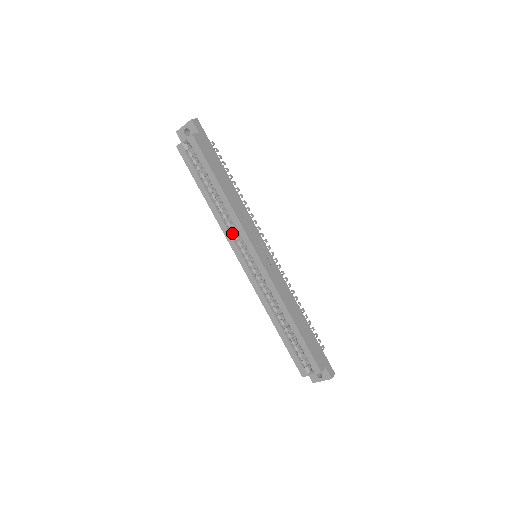
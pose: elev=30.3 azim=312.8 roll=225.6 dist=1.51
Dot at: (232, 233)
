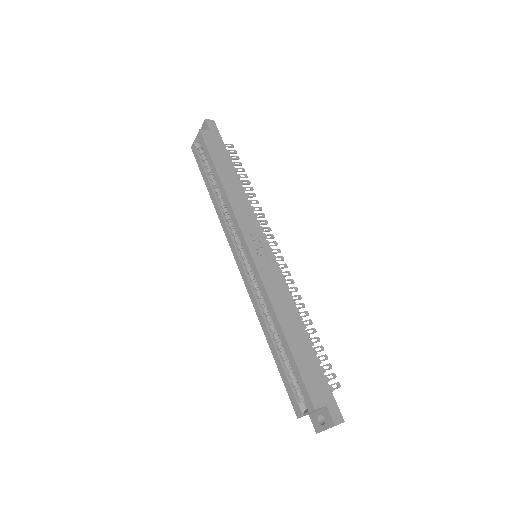
Dot at: (230, 228)
